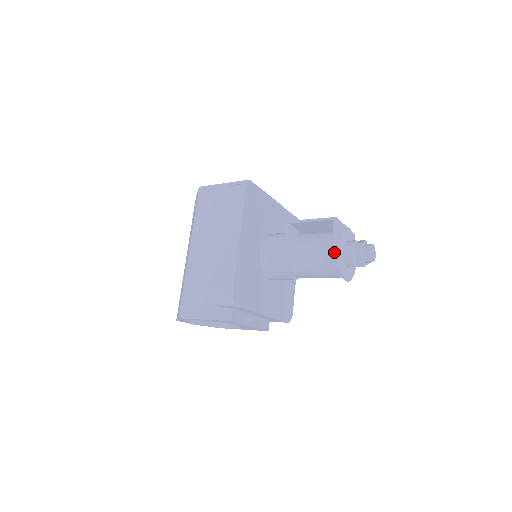
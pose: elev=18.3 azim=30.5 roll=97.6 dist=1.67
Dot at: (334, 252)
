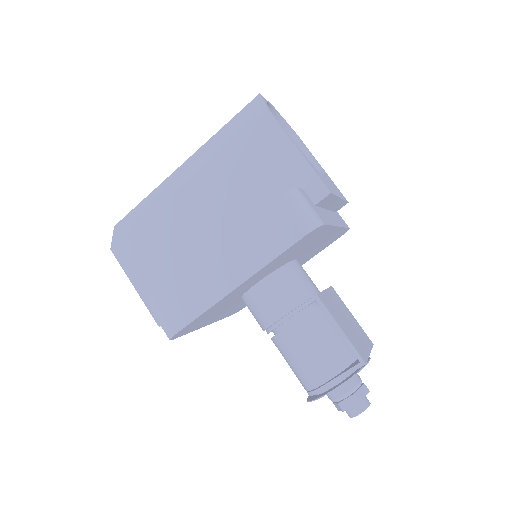
Dot at: (322, 390)
